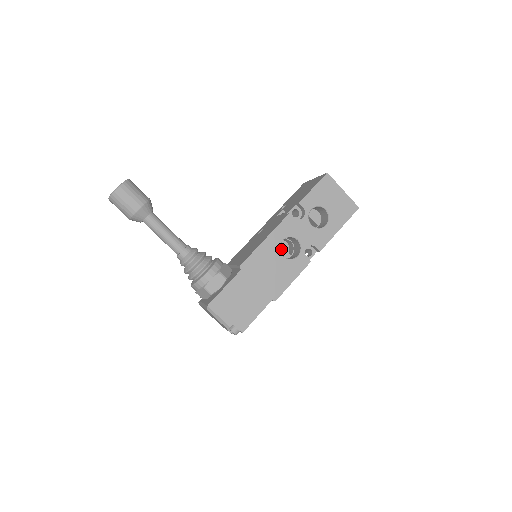
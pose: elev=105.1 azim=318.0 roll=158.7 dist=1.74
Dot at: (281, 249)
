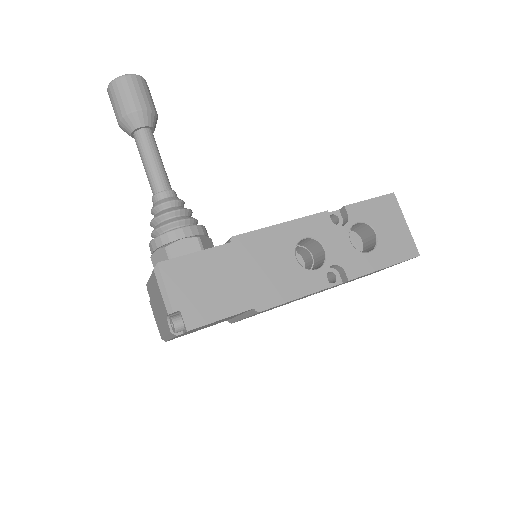
Dot at: occluded
